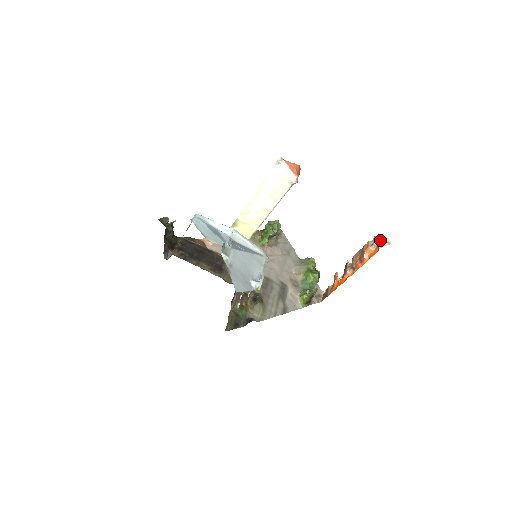
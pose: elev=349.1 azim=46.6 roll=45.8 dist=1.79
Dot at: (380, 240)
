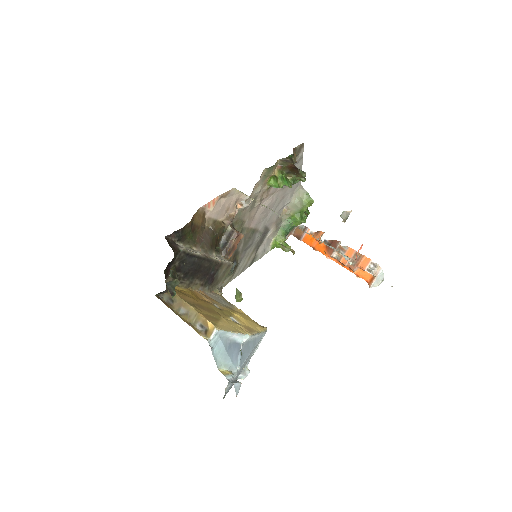
Dot at: (378, 277)
